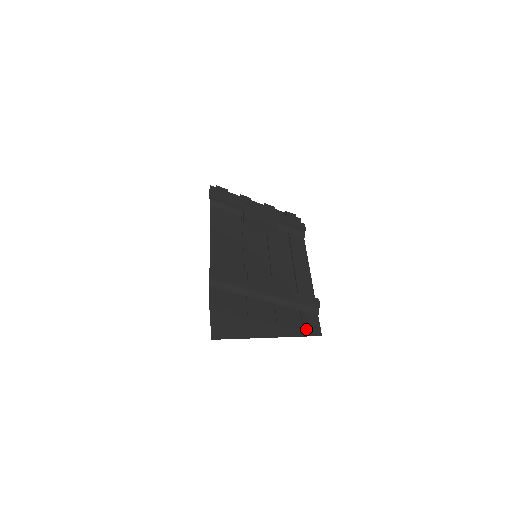
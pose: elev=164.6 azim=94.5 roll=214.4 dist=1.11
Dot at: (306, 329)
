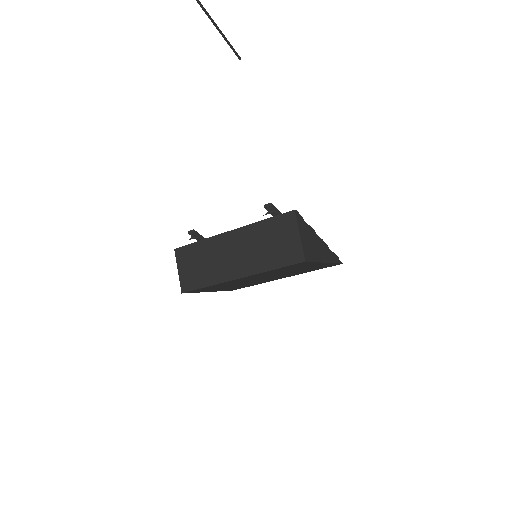
Dot at: (335, 254)
